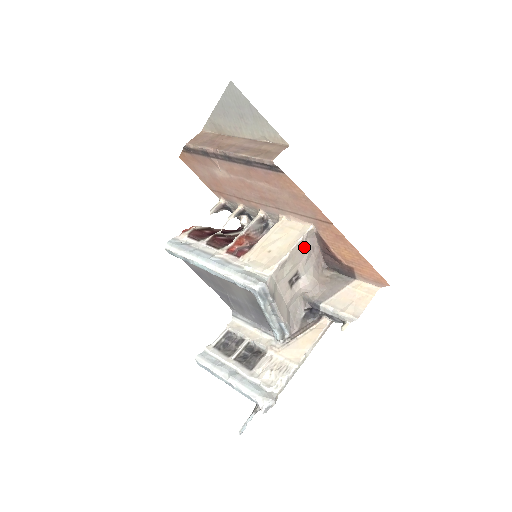
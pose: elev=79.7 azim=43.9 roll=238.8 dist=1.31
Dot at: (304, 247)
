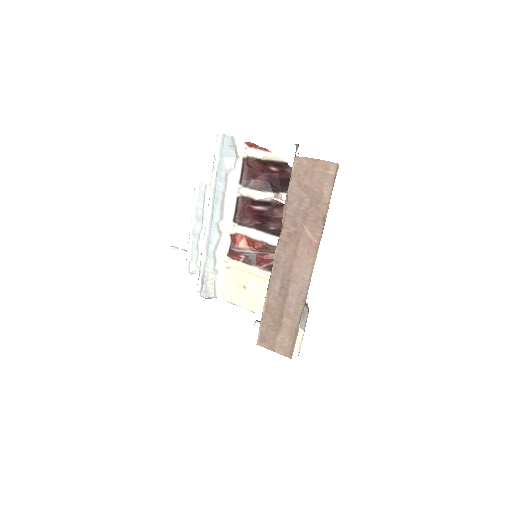
Dot at: occluded
